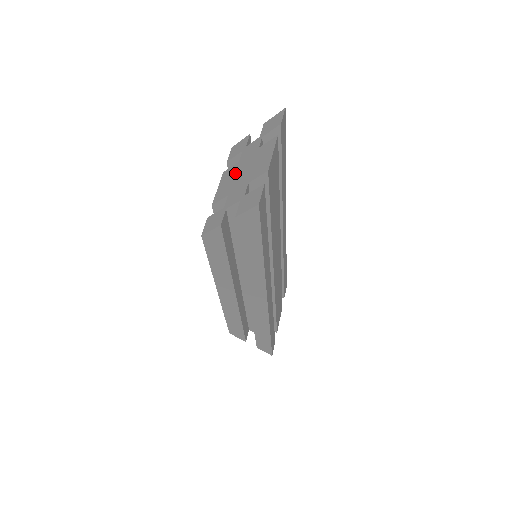
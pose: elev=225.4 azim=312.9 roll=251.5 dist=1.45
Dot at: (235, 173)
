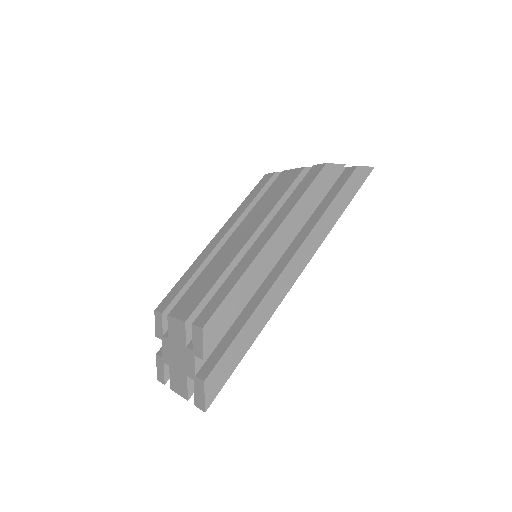
Dot at: occluded
